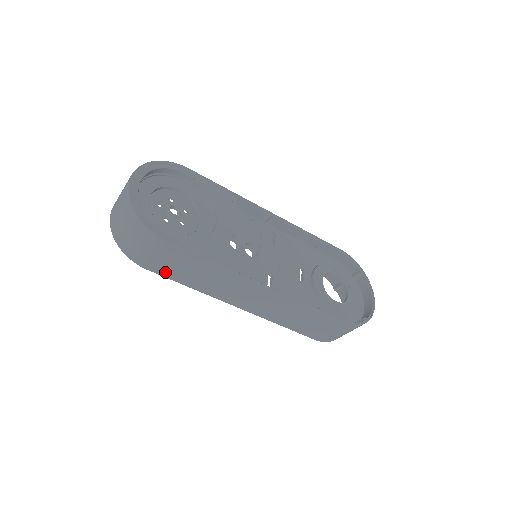
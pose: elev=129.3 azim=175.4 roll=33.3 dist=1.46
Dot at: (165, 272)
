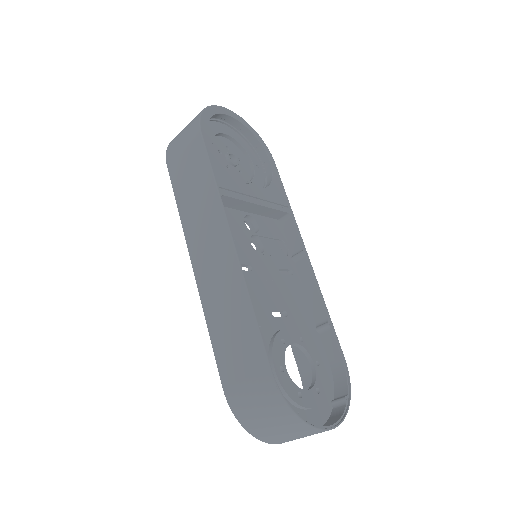
Dot at: (176, 176)
